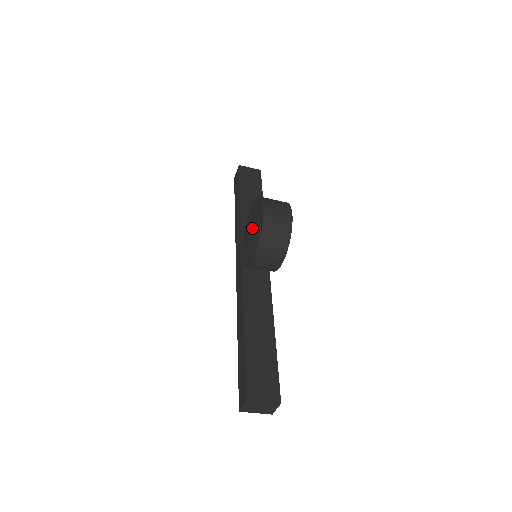
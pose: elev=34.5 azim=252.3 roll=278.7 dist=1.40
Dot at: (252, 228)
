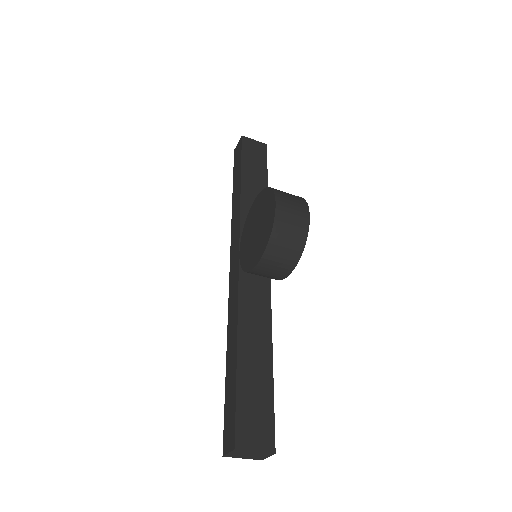
Dot at: (257, 225)
